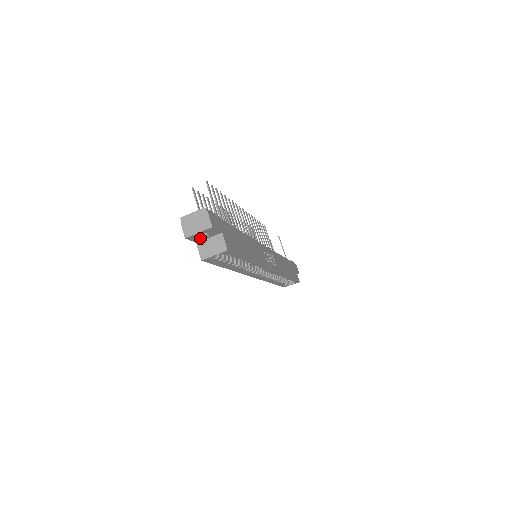
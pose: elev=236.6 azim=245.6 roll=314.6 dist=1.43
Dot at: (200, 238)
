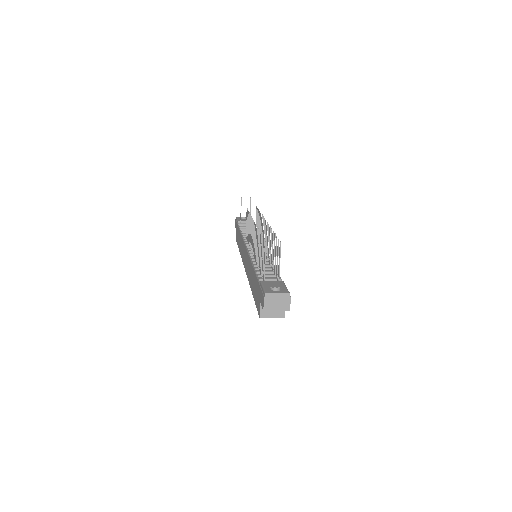
Dot at: occluded
